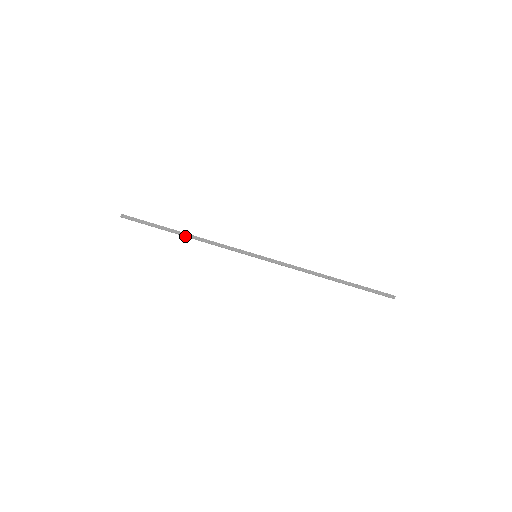
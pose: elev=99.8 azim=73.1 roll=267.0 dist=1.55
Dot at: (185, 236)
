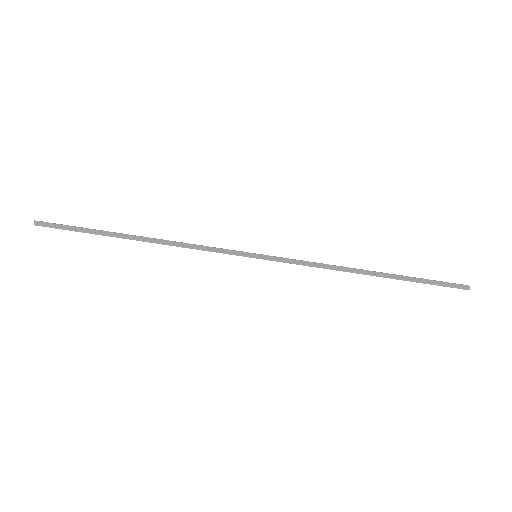
Dot at: (142, 241)
